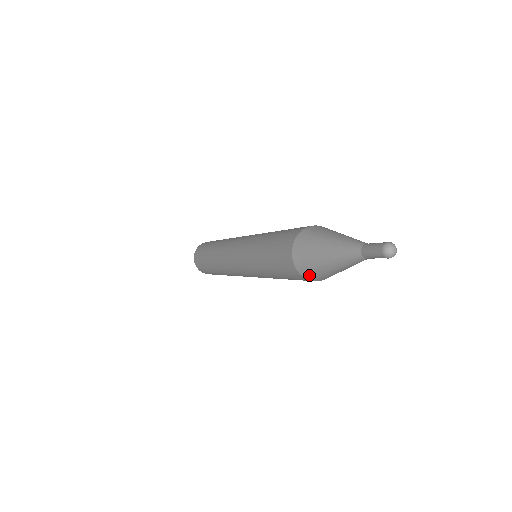
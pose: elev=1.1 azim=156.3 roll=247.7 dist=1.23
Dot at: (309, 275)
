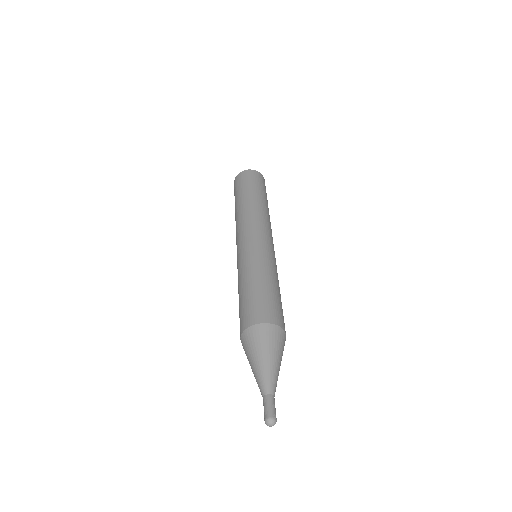
Dot at: occluded
